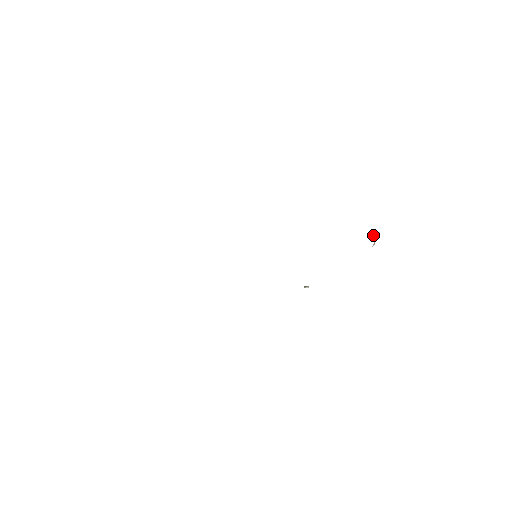
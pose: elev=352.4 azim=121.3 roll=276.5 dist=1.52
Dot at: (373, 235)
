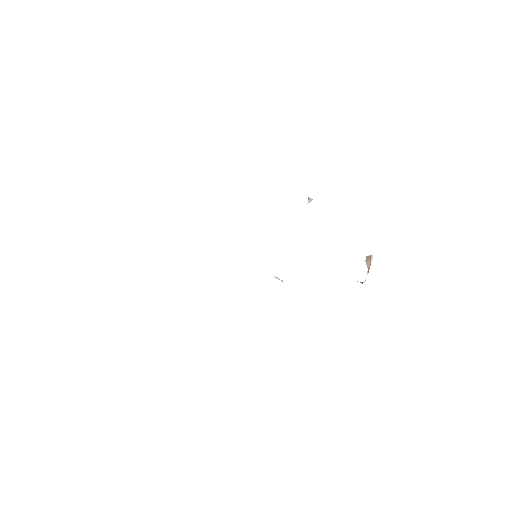
Dot at: (367, 256)
